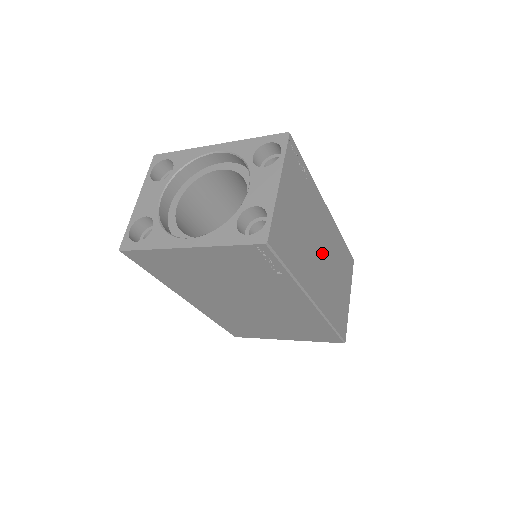
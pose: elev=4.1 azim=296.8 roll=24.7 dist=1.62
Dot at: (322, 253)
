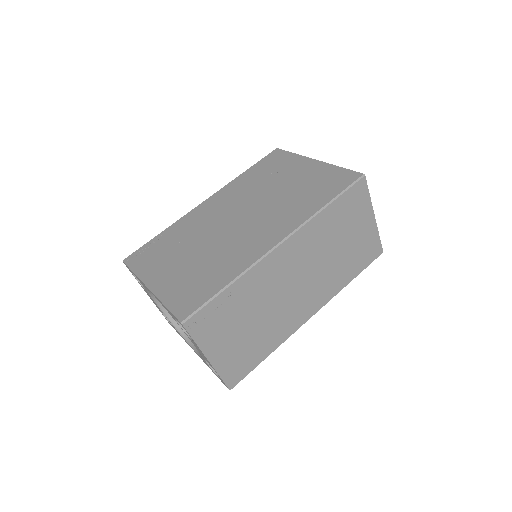
Dot at: (298, 281)
